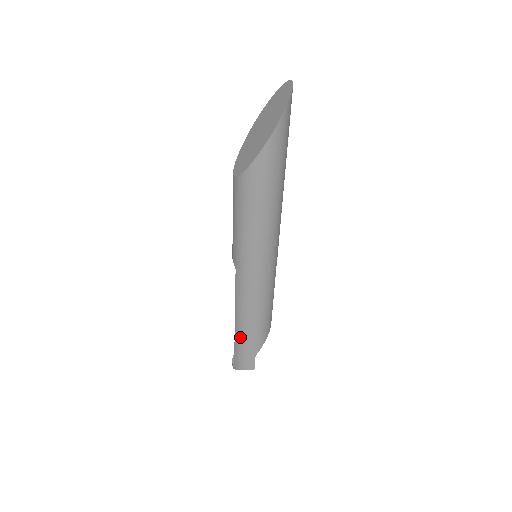
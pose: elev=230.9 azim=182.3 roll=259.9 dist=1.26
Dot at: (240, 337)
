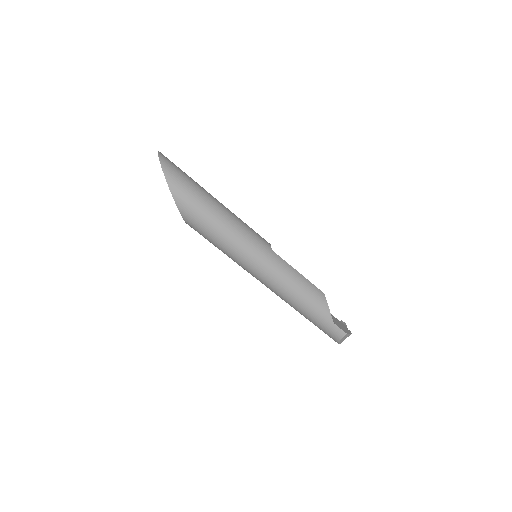
Dot at: (308, 317)
